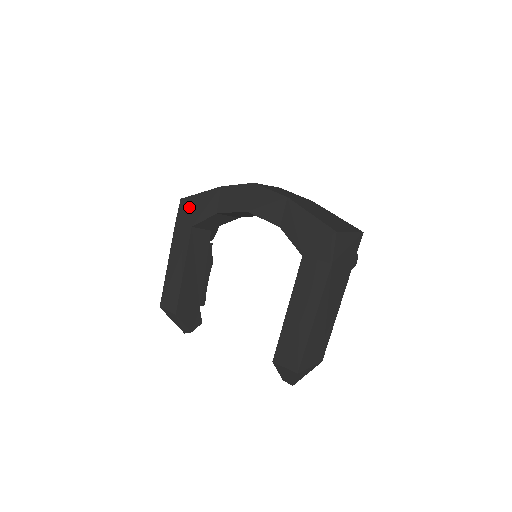
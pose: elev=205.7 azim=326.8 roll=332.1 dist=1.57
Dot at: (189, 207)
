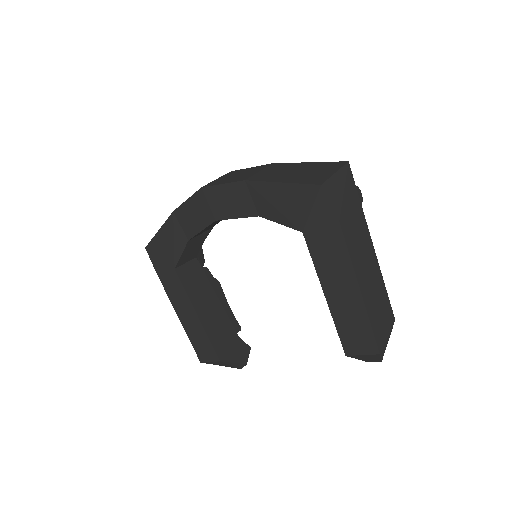
Dot at: (158, 251)
